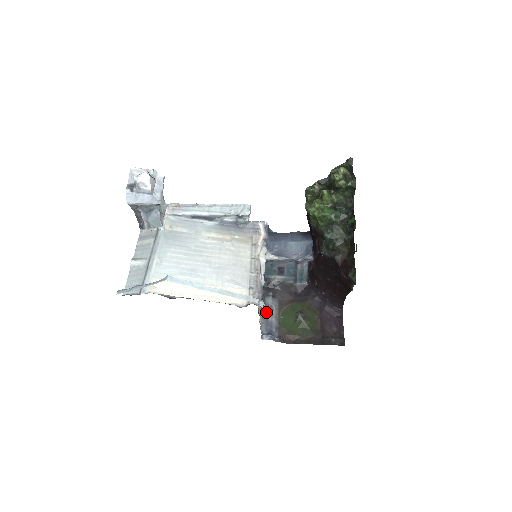
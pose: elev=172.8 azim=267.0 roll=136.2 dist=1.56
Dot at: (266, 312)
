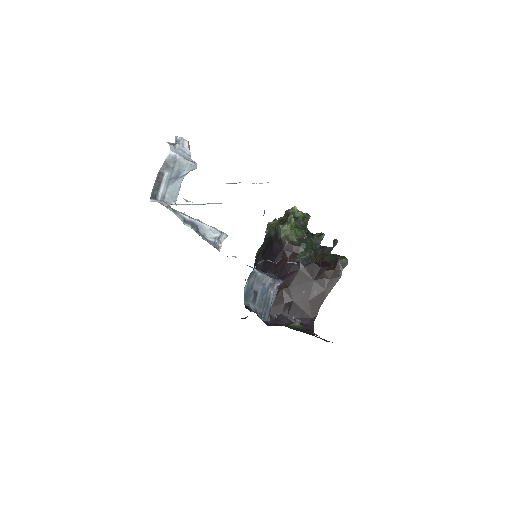
Dot at: (272, 315)
